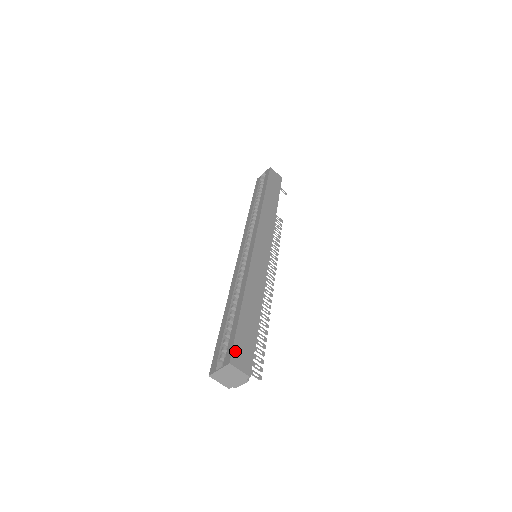
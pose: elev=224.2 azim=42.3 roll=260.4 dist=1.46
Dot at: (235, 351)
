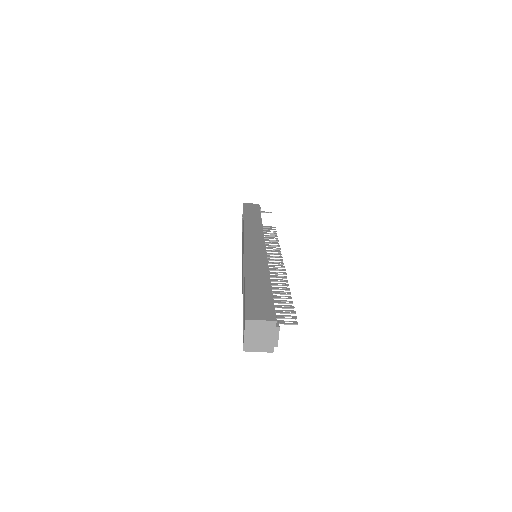
Dot at: (249, 310)
